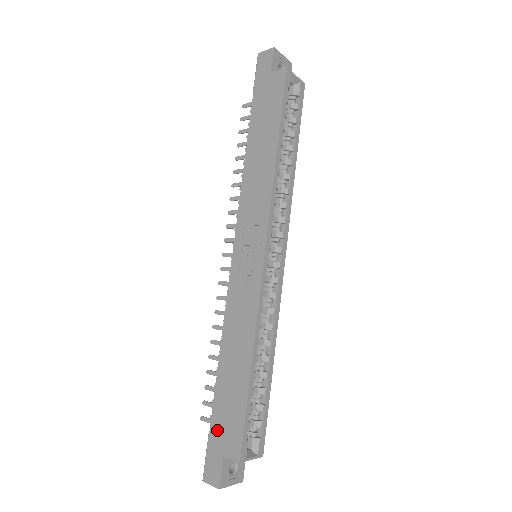
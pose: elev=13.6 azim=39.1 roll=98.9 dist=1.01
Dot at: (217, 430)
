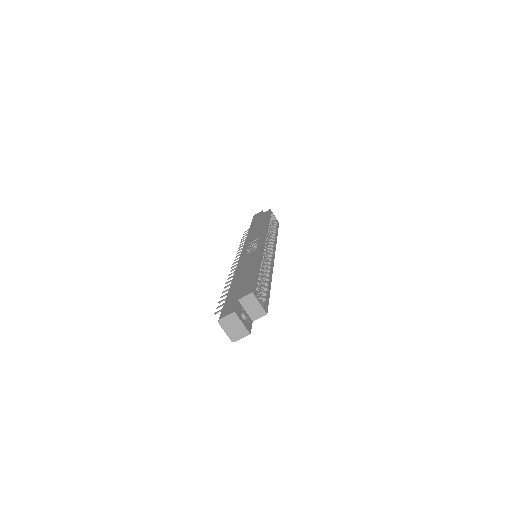
Dot at: (232, 296)
